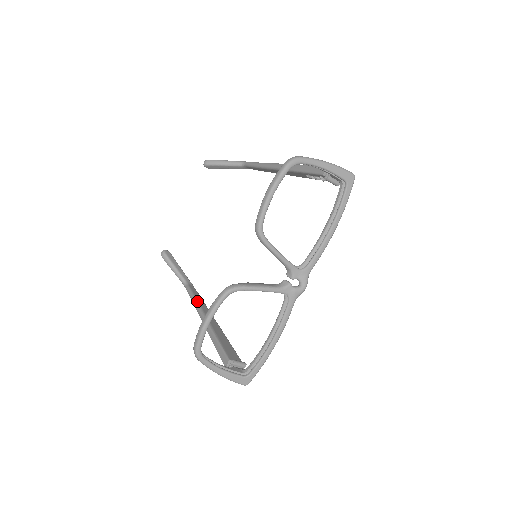
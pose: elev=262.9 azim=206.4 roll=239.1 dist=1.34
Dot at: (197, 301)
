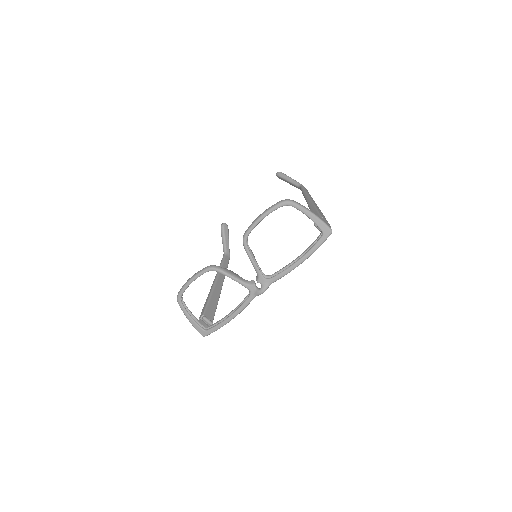
Dot at: occluded
